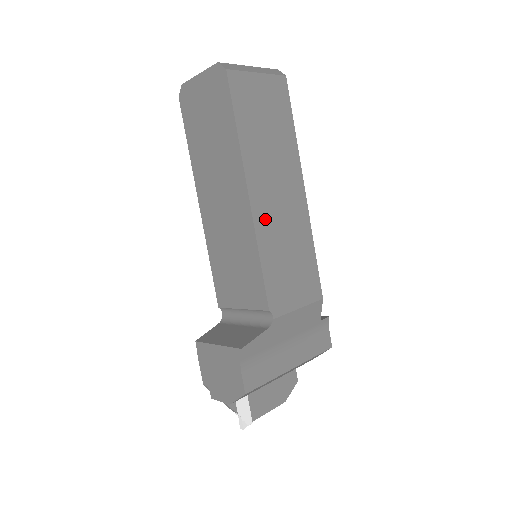
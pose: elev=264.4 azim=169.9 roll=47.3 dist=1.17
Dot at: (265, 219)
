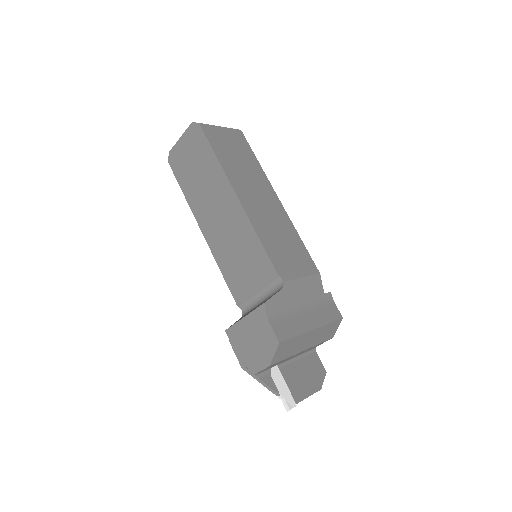
Dot at: (254, 212)
